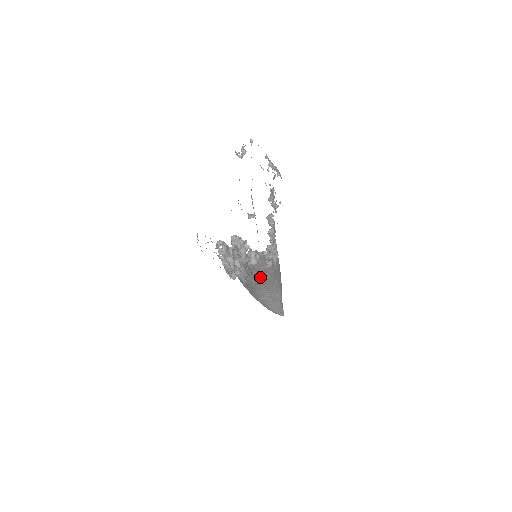
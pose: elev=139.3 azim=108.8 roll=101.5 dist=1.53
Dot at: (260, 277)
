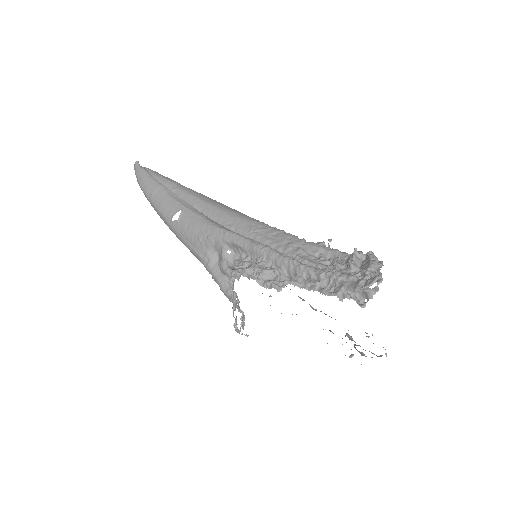
Dot at: occluded
